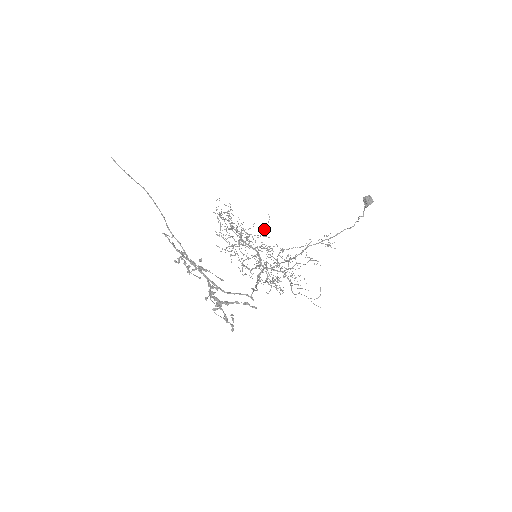
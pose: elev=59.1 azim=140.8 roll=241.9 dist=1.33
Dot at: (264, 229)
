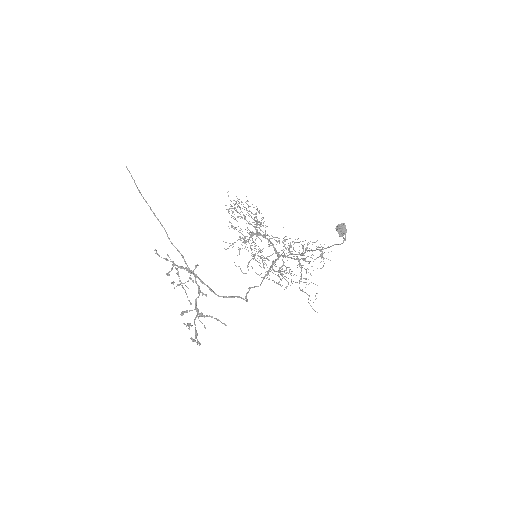
Dot at: (257, 235)
